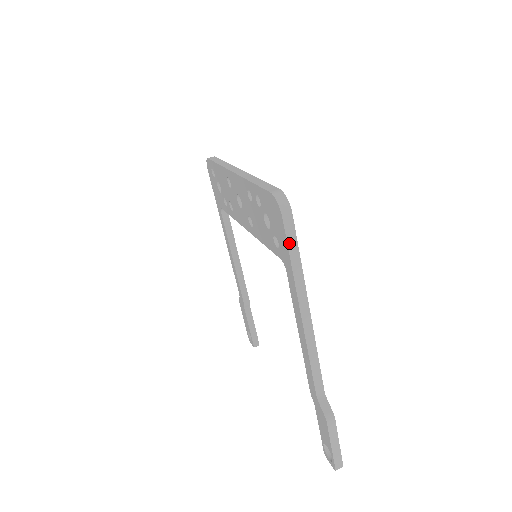
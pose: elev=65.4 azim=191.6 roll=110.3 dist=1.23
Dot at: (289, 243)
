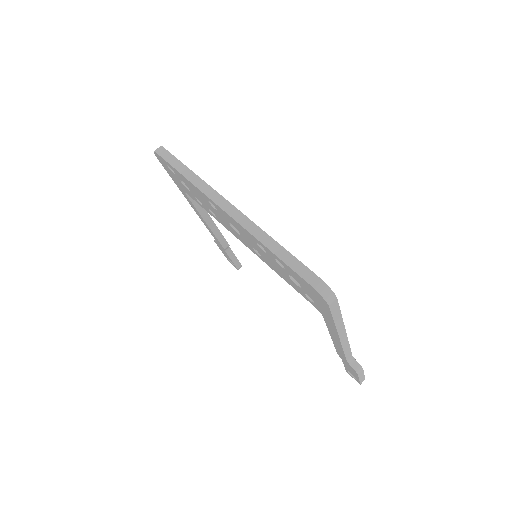
Dot at: (334, 315)
